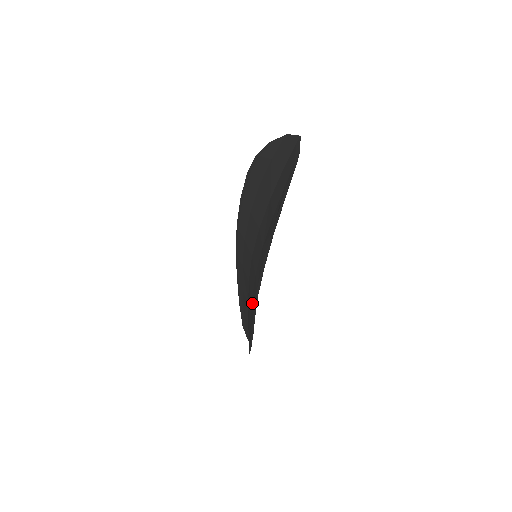
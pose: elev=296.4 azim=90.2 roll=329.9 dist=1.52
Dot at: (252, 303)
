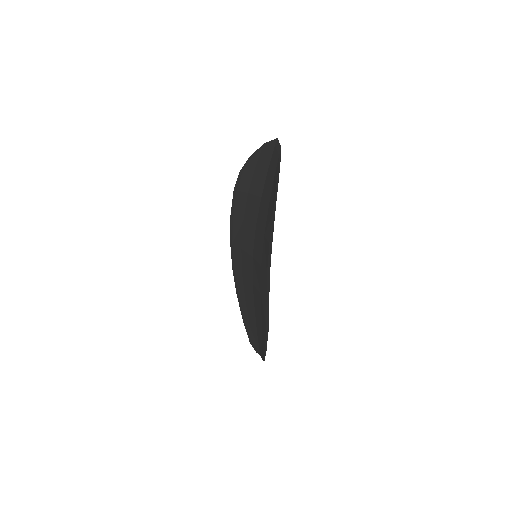
Dot at: (262, 296)
